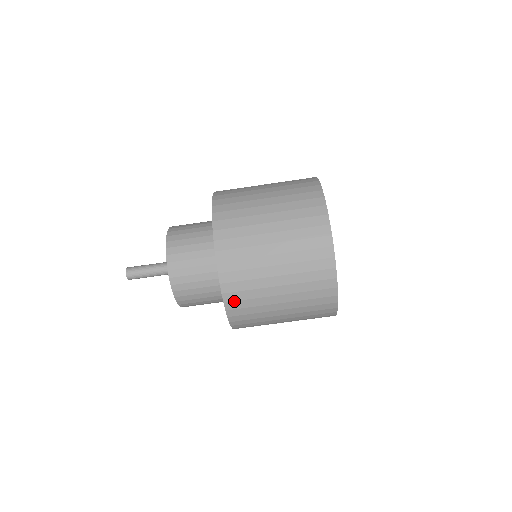
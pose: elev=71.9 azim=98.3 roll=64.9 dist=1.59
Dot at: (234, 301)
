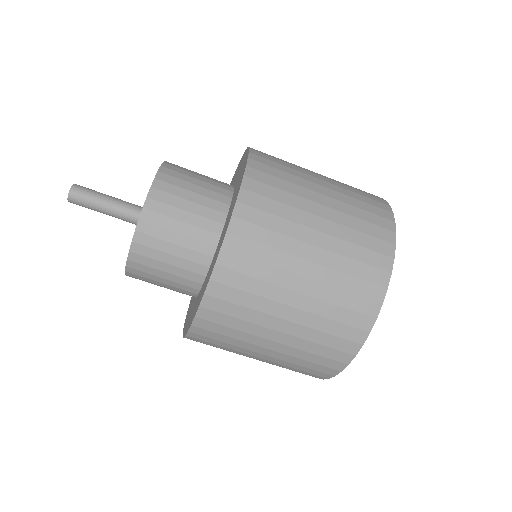
Dot at: (237, 254)
